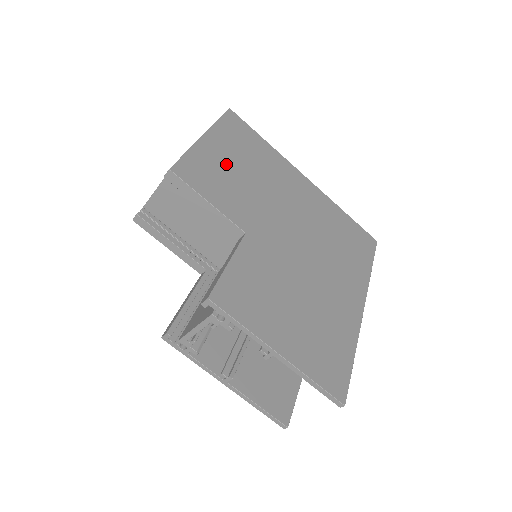
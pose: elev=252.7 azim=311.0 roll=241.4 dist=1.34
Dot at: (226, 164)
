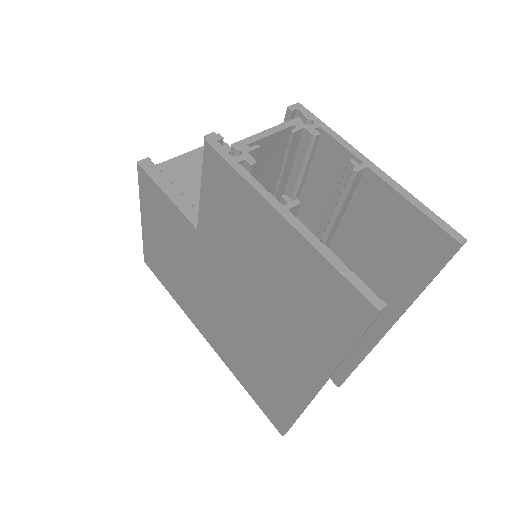
Dot at: occluded
